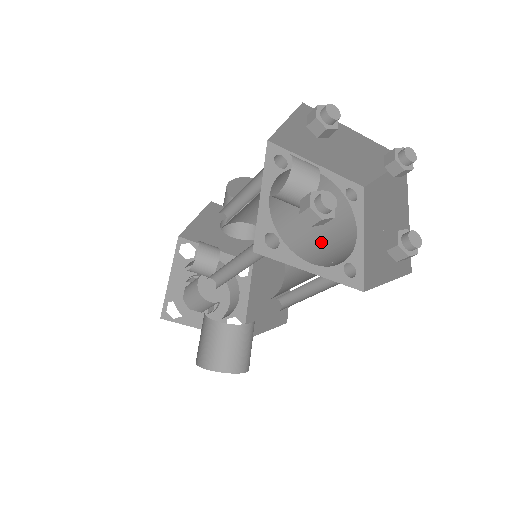
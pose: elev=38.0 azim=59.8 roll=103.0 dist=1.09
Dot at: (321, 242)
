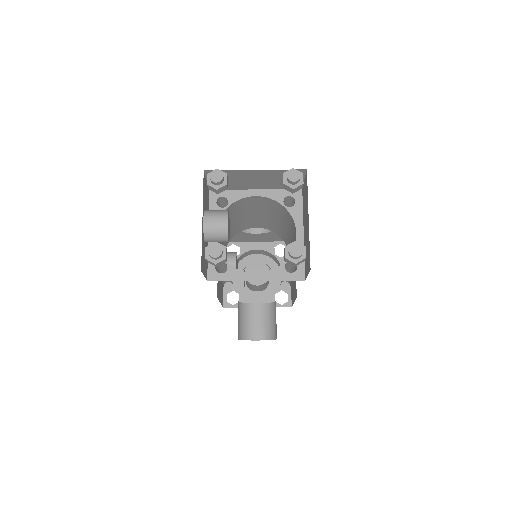
Dot at: (291, 237)
